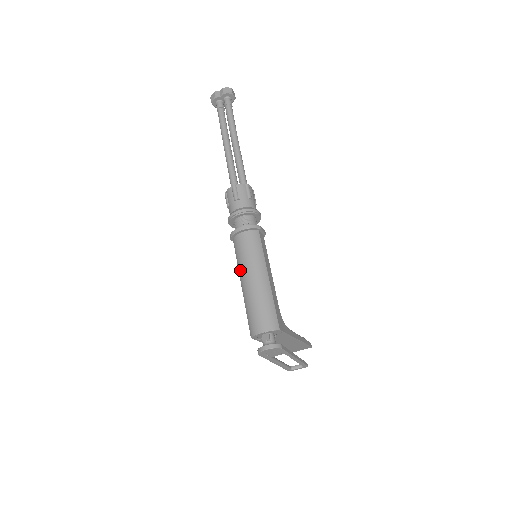
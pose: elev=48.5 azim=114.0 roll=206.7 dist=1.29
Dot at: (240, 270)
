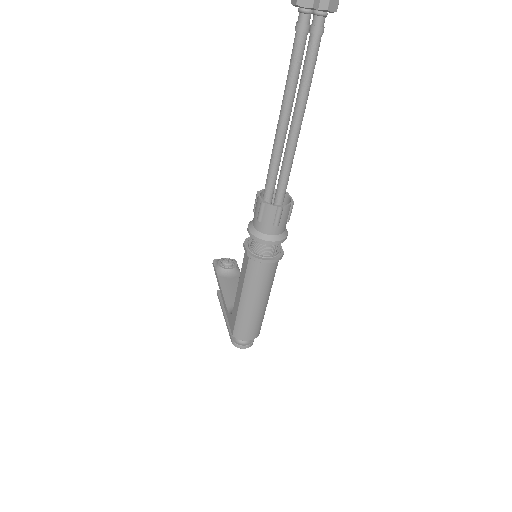
Dot at: (247, 290)
